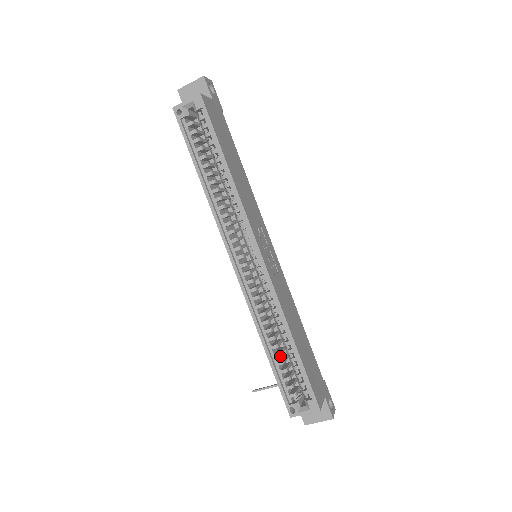
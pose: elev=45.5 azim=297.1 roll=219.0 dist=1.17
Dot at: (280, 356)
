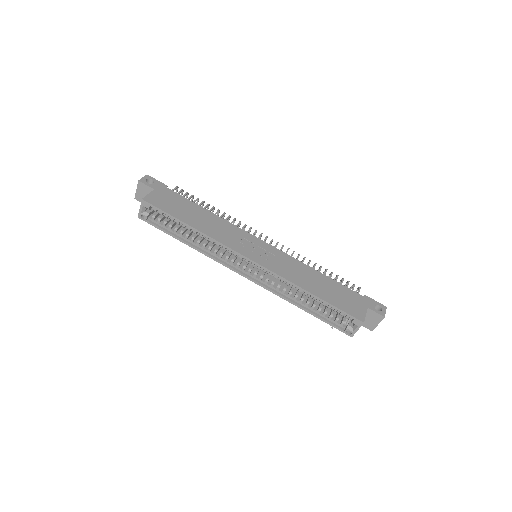
Dot at: (319, 304)
